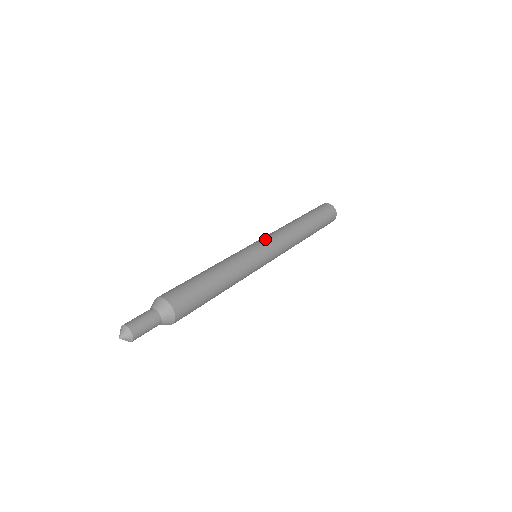
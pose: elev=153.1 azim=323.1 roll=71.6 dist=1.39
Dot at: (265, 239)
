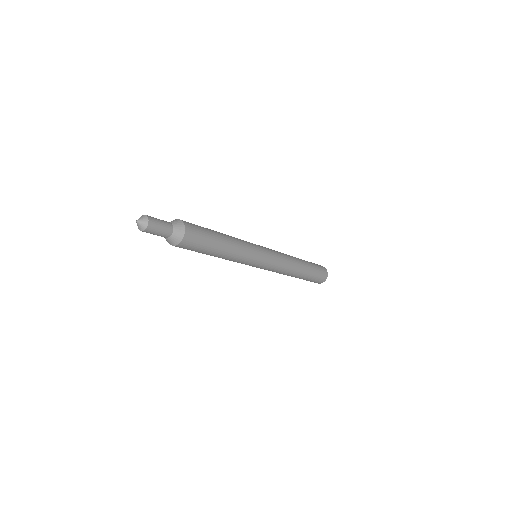
Dot at: (272, 251)
